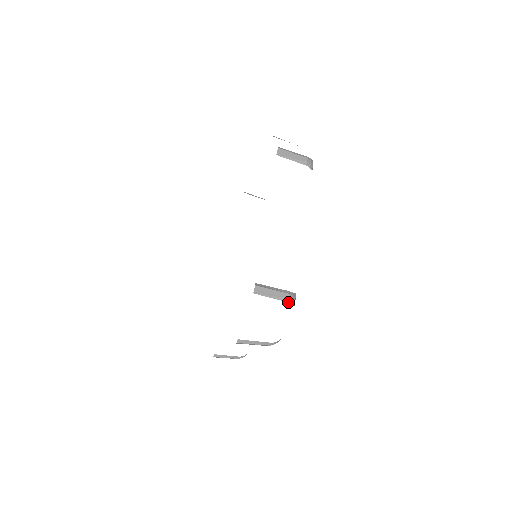
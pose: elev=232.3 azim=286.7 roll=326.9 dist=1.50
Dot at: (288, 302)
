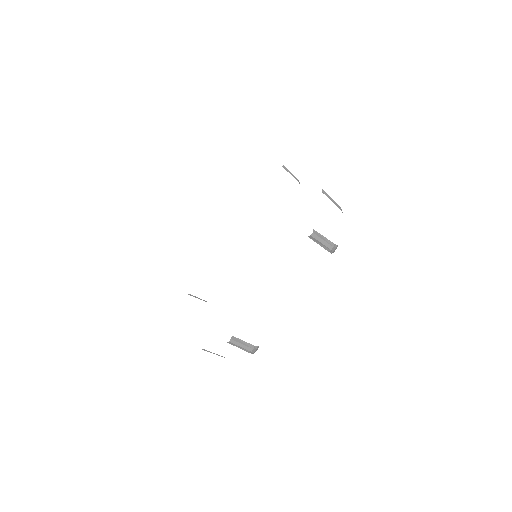
Dot at: occluded
